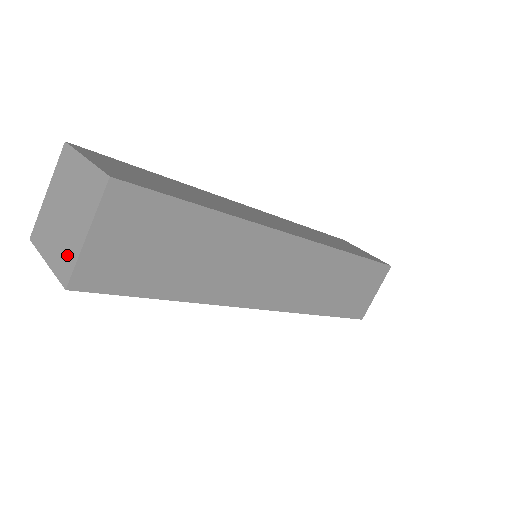
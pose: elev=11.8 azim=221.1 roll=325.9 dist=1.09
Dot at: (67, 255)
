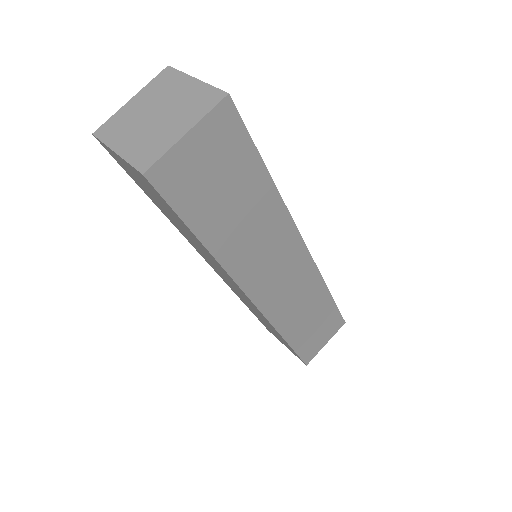
Dot at: (152, 147)
